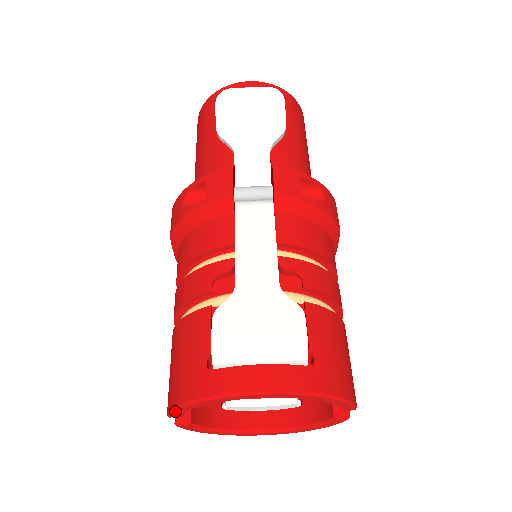
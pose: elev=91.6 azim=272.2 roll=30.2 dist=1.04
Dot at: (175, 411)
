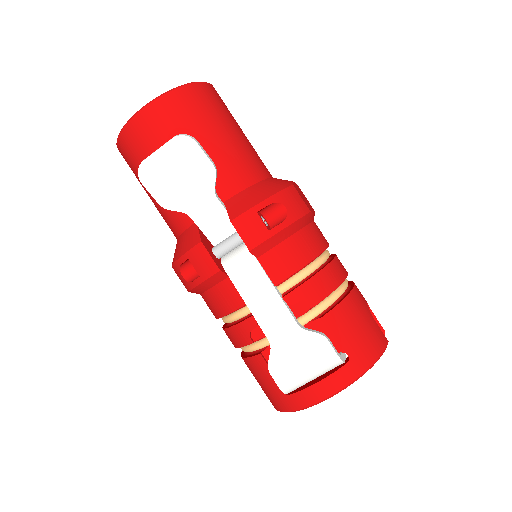
Dot at: occluded
